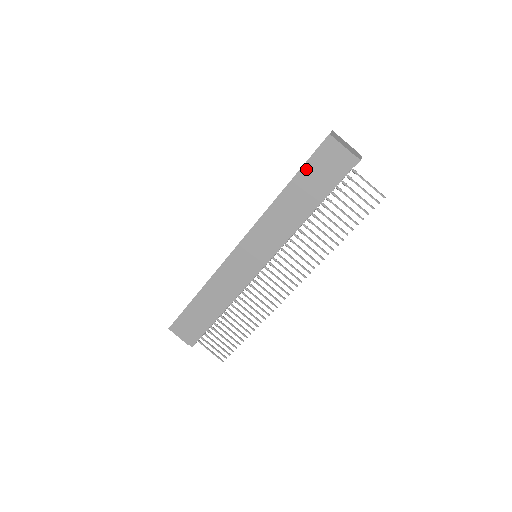
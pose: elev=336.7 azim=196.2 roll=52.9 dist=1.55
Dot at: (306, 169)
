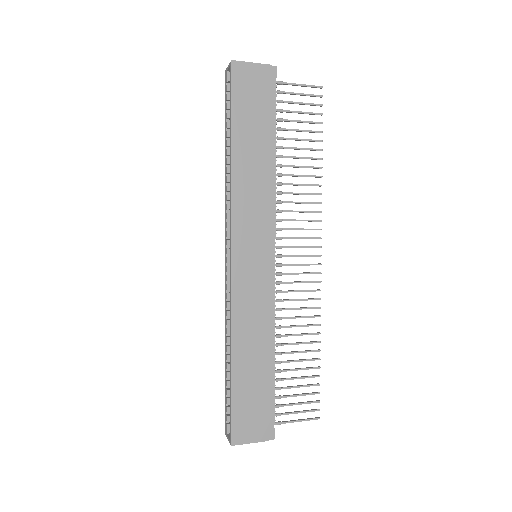
Dot at: (237, 112)
